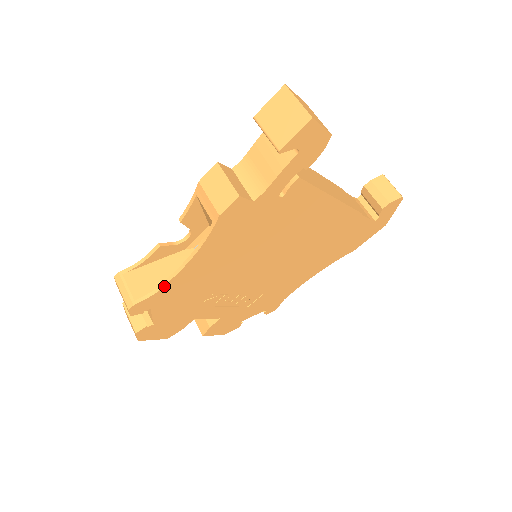
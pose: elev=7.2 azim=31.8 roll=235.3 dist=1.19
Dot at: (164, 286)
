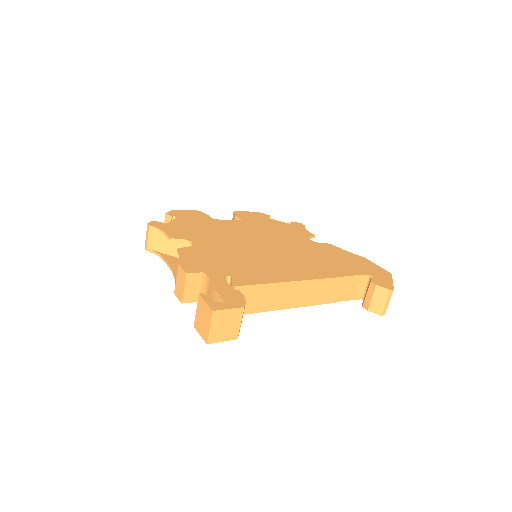
Dot at: (163, 259)
